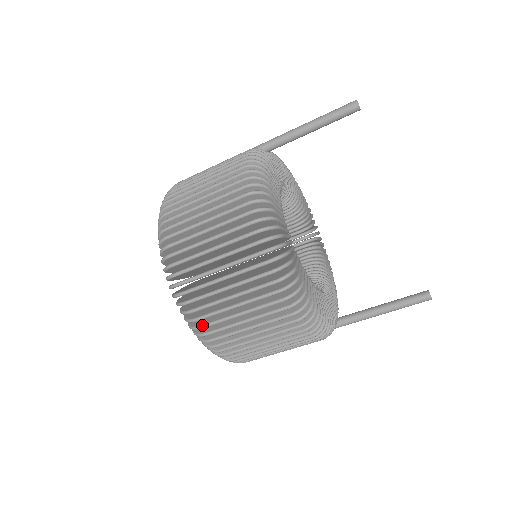
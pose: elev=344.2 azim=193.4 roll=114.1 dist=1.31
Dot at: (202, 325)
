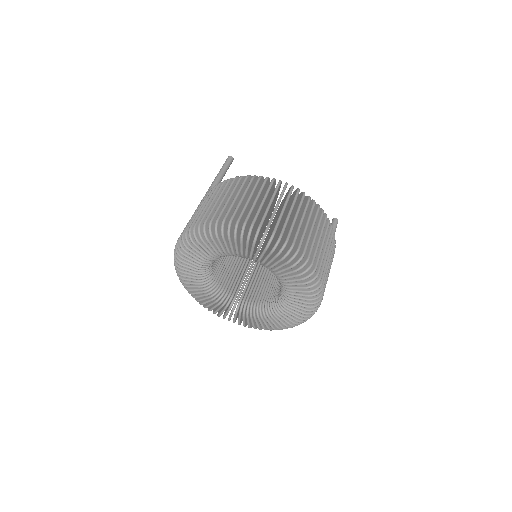
Dot at: (298, 246)
